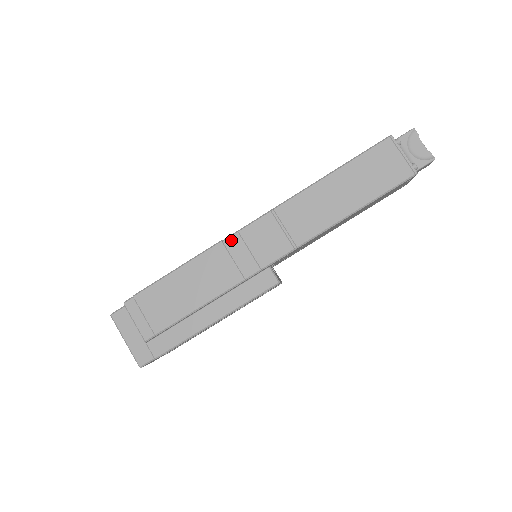
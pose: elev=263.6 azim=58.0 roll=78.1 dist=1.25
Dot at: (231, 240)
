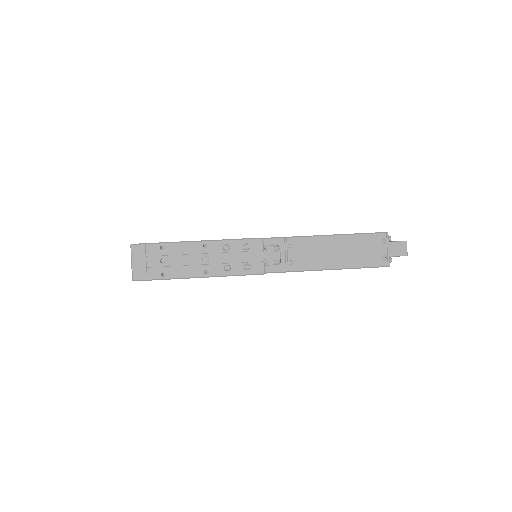
Dot at: occluded
